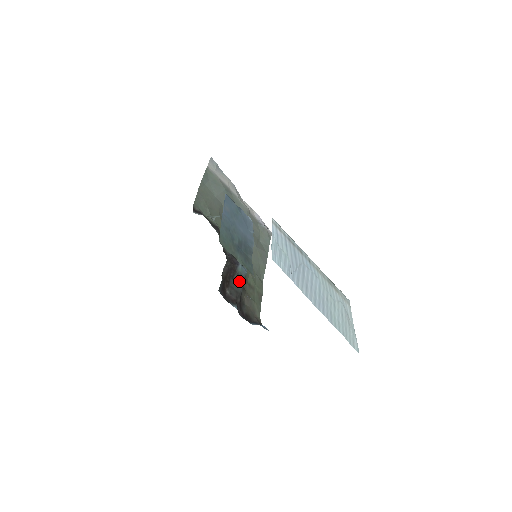
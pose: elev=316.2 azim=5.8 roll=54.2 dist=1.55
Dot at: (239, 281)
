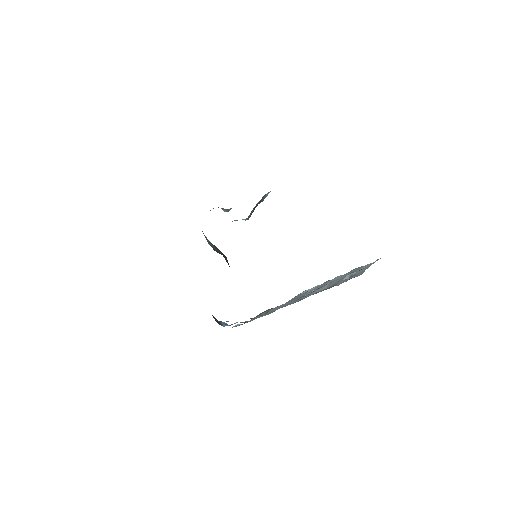
Dot at: occluded
